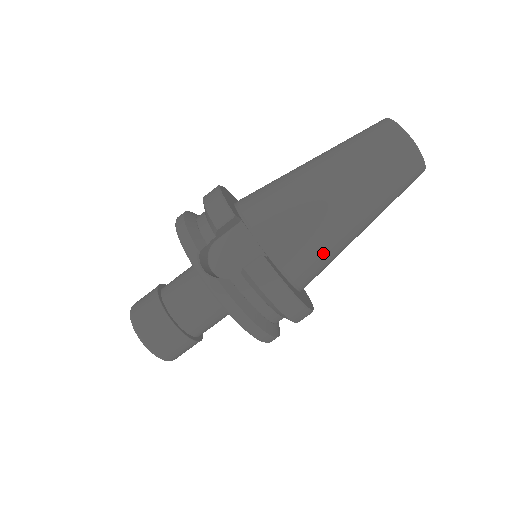
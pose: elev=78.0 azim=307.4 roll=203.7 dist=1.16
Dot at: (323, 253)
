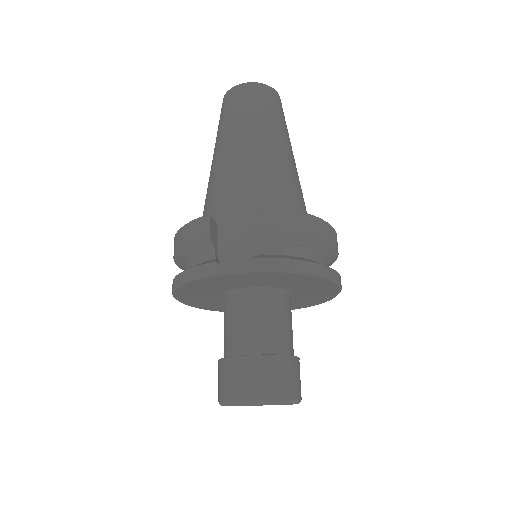
Dot at: (291, 187)
